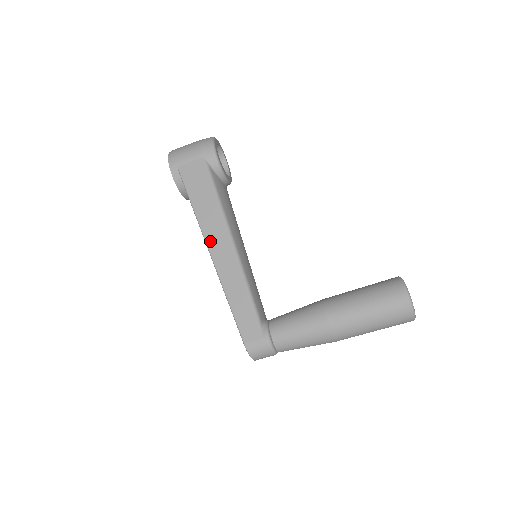
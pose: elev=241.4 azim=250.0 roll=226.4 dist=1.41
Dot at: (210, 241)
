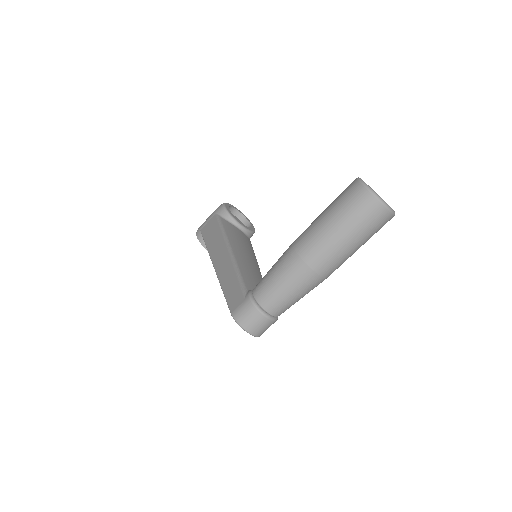
Dot at: (214, 258)
